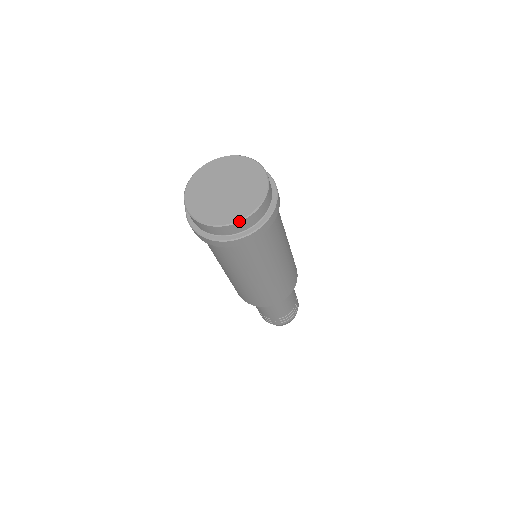
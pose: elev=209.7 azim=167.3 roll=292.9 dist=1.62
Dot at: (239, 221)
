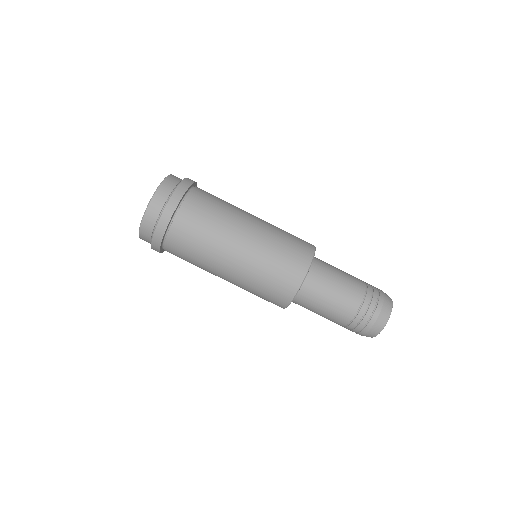
Dot at: (144, 214)
